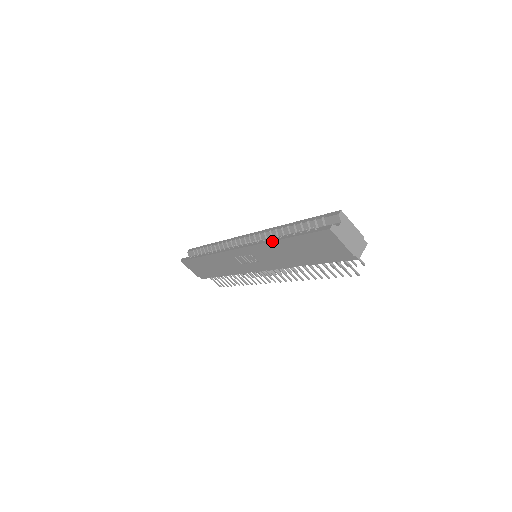
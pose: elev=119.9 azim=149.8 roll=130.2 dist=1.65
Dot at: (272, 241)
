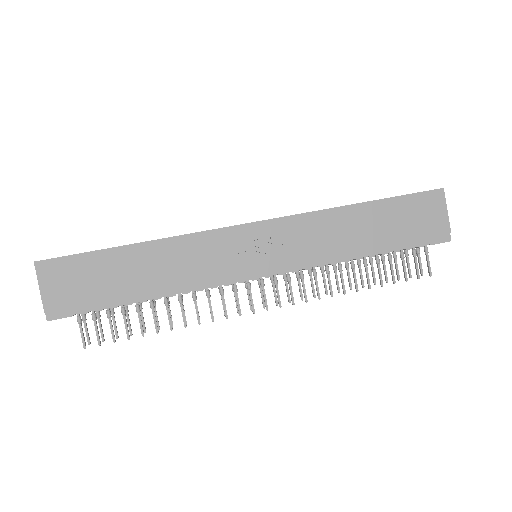
Dot at: (342, 206)
